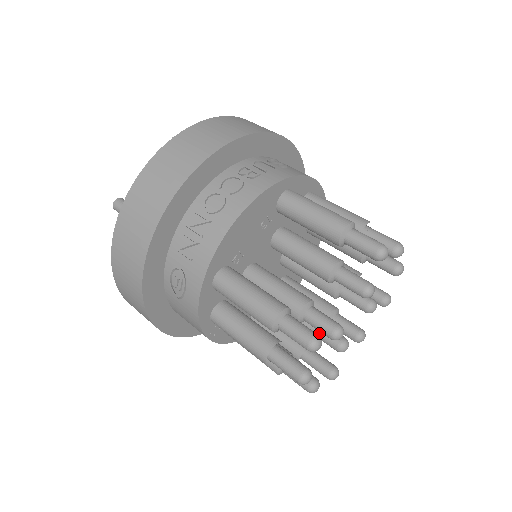
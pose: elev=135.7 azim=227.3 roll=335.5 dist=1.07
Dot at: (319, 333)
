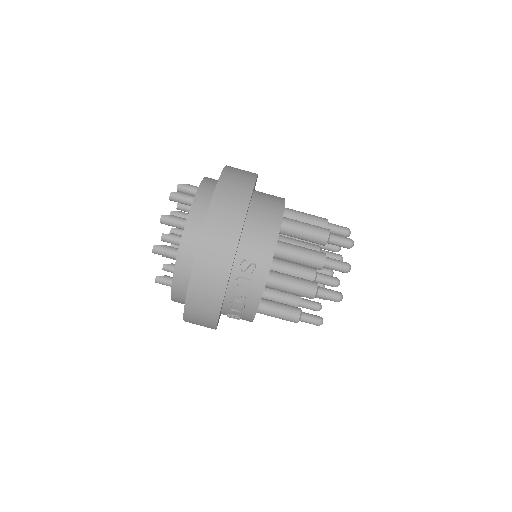
Dot at: occluded
